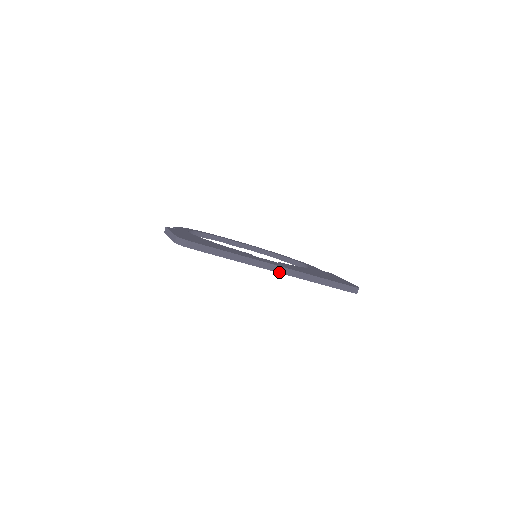
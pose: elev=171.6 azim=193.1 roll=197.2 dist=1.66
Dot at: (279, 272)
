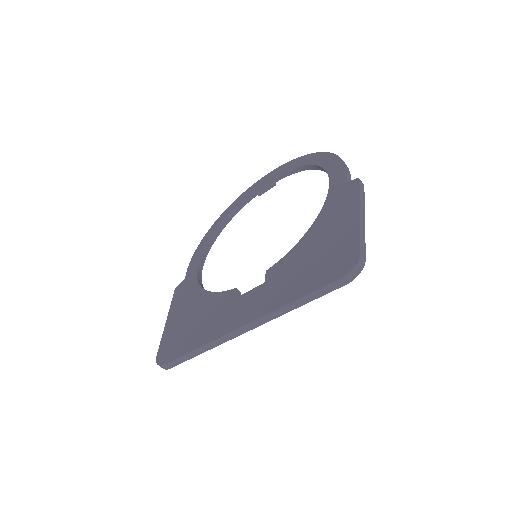
Dot at: (252, 329)
